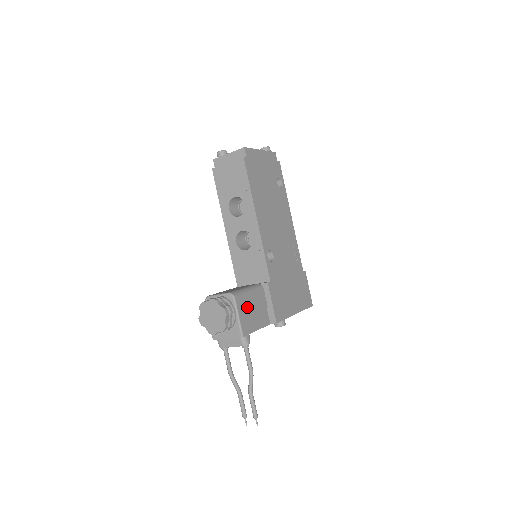
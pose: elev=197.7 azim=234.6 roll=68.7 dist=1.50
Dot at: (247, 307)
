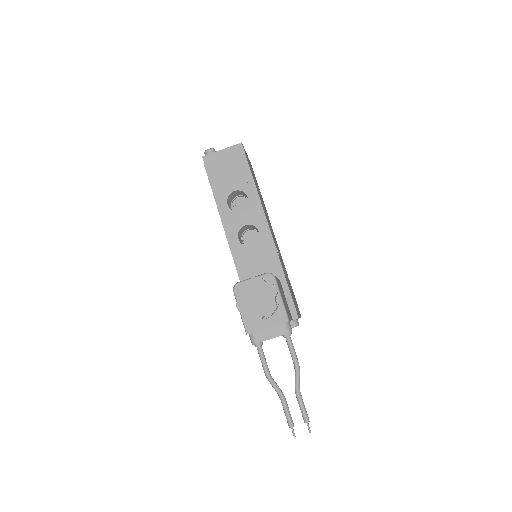
Dot at: (281, 292)
